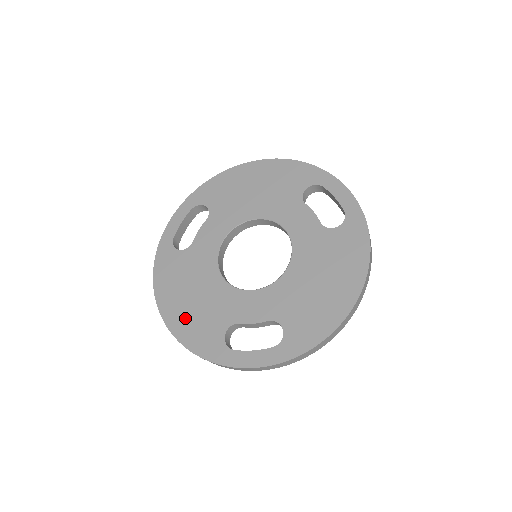
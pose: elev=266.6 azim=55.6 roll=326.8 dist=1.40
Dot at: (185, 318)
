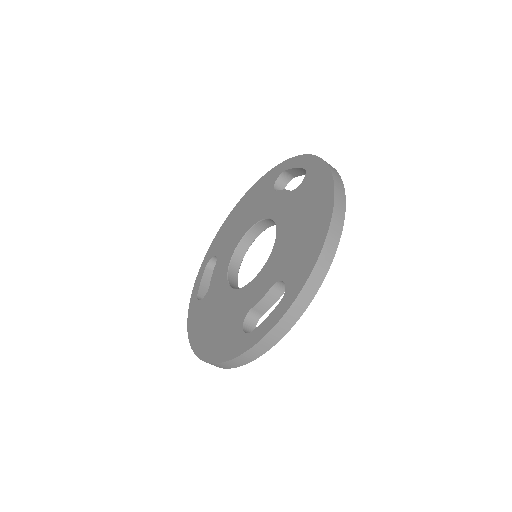
Dot at: (212, 341)
